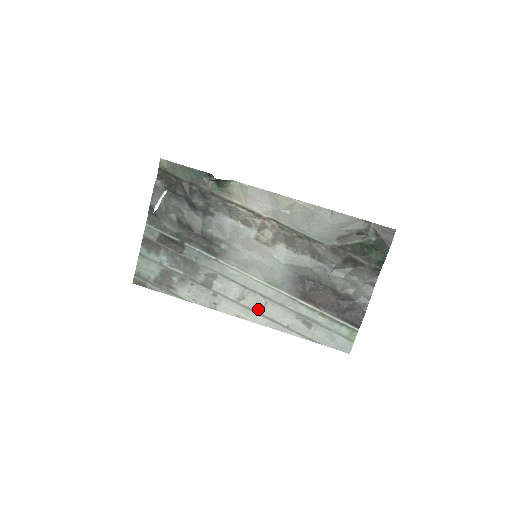
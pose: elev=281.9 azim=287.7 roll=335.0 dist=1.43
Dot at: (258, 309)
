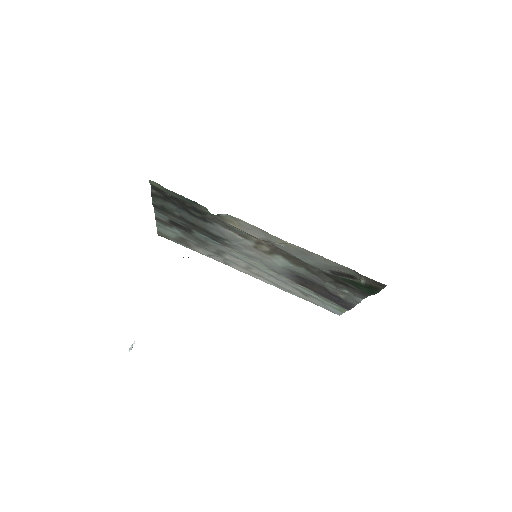
Dot at: (263, 277)
